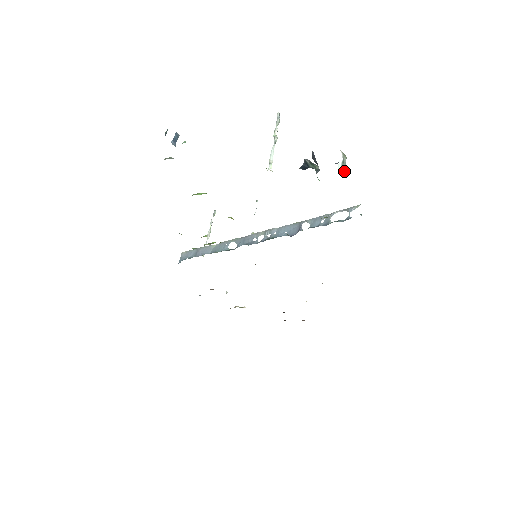
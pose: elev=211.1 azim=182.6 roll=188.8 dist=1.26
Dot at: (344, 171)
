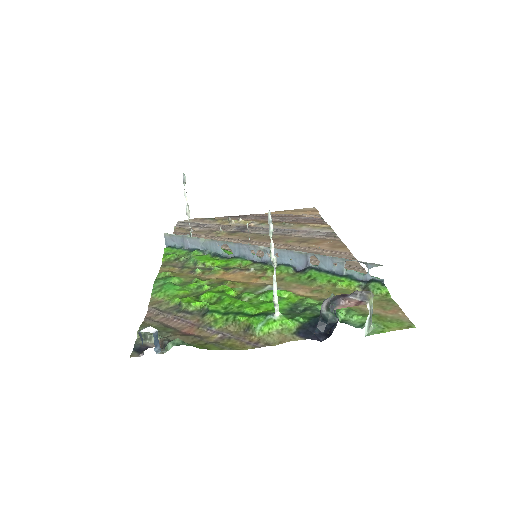
Dot at: (371, 323)
